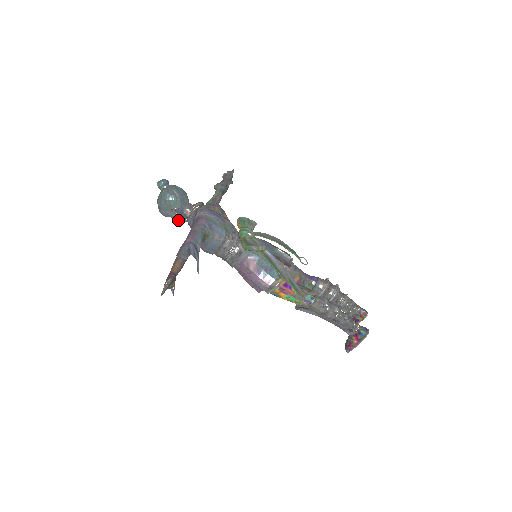
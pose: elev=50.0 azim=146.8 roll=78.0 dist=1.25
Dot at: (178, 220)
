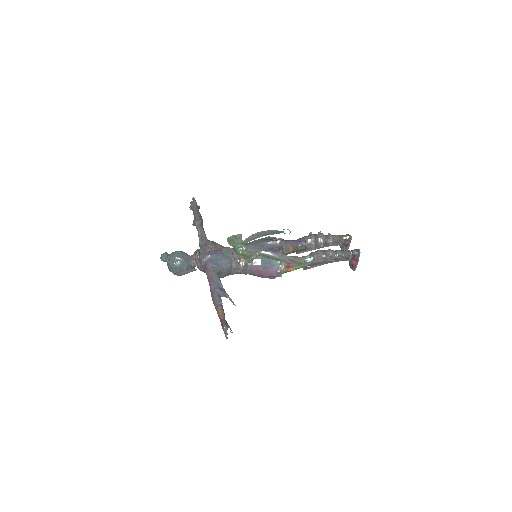
Dot at: occluded
